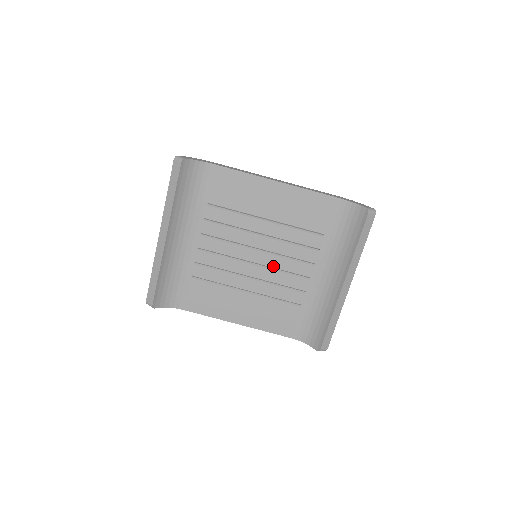
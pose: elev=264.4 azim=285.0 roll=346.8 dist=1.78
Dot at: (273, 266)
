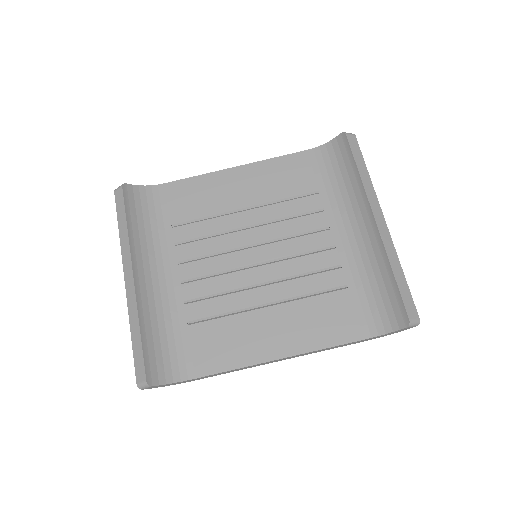
Dot at: (282, 255)
